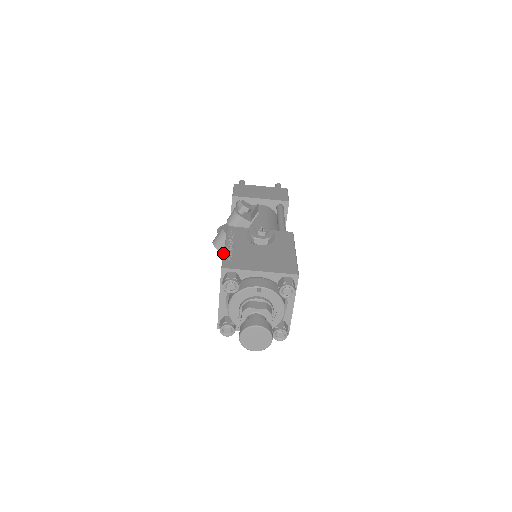
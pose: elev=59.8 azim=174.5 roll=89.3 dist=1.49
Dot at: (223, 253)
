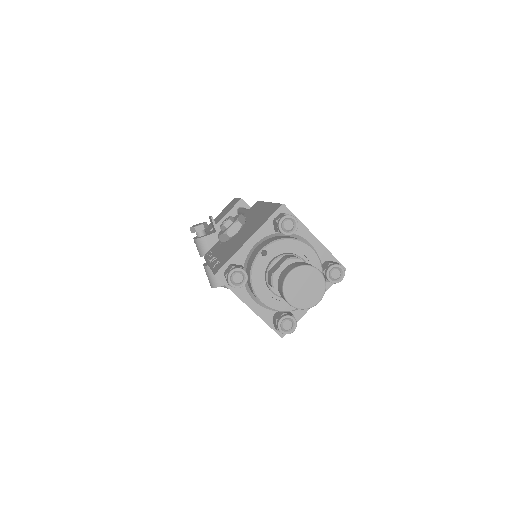
Dot at: occluded
